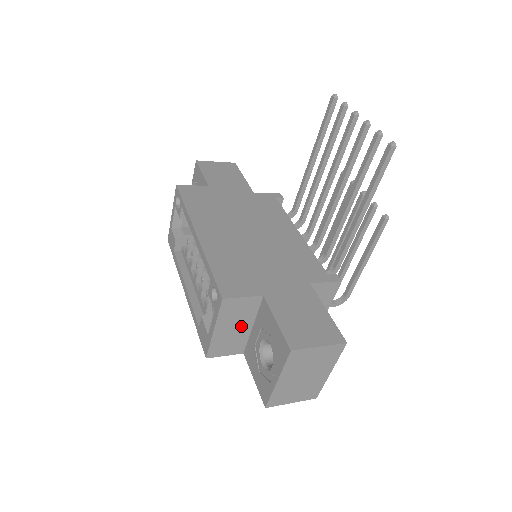
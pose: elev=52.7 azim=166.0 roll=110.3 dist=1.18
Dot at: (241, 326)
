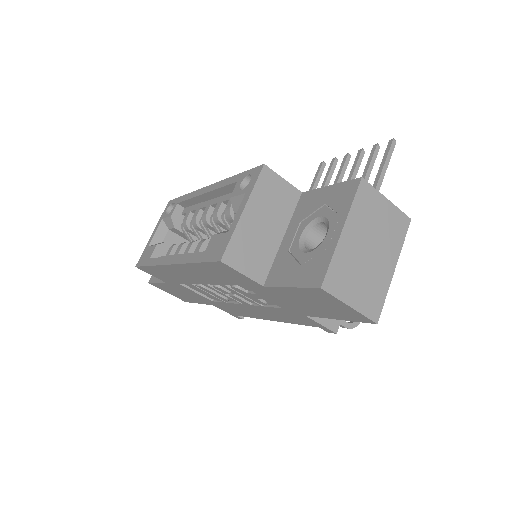
Dot at: (272, 228)
